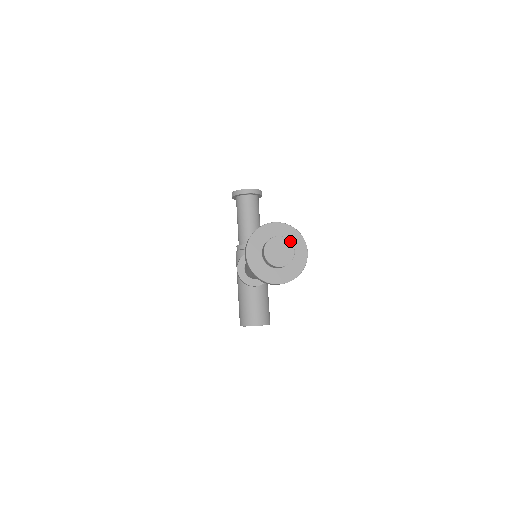
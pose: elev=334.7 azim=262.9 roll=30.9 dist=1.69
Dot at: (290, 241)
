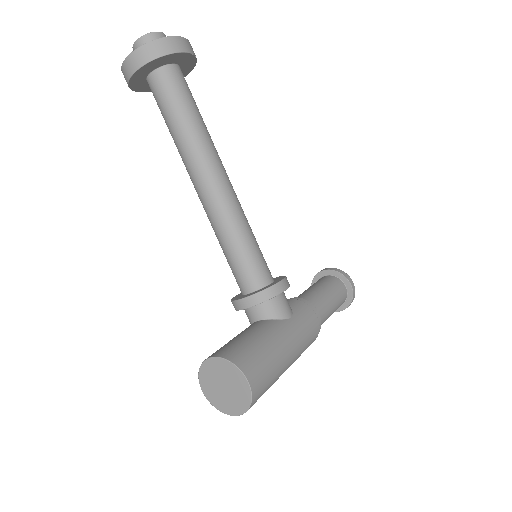
Dot at: (165, 36)
